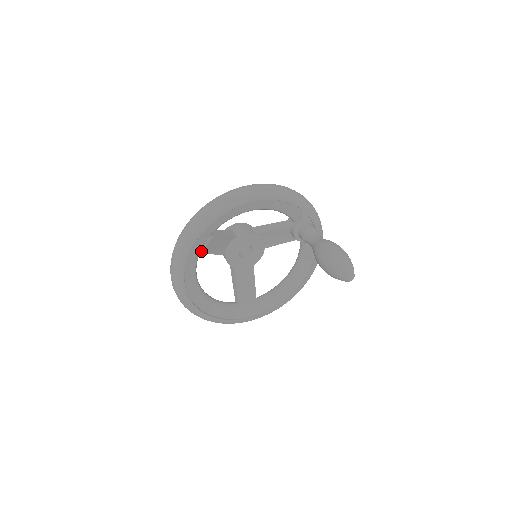
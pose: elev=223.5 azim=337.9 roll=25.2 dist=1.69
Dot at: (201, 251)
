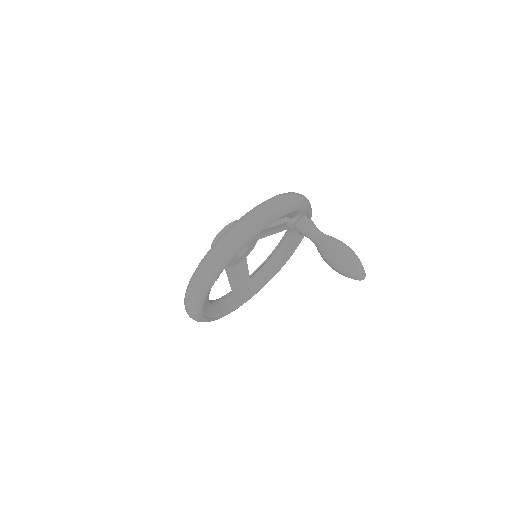
Dot at: occluded
